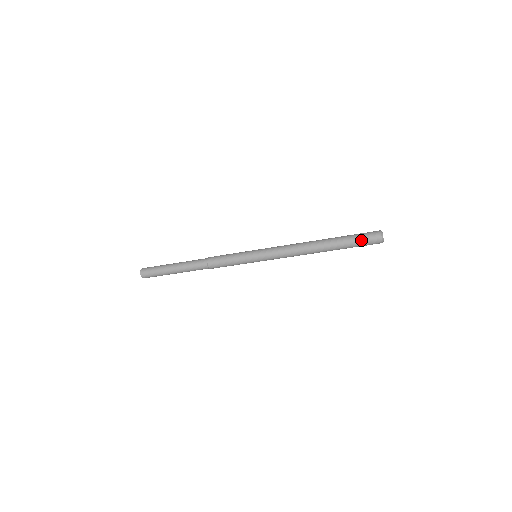
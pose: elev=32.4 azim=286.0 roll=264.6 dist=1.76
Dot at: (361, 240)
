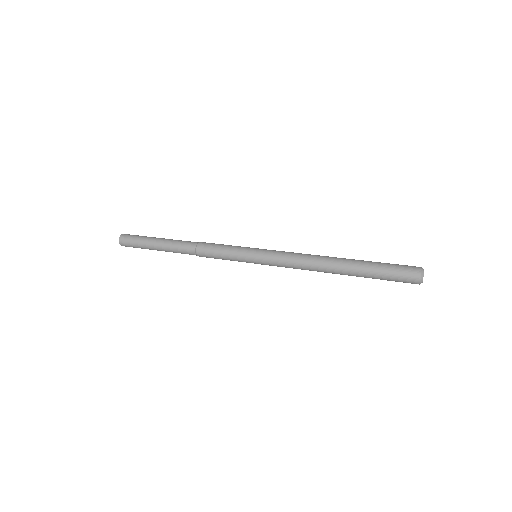
Dot at: (392, 280)
